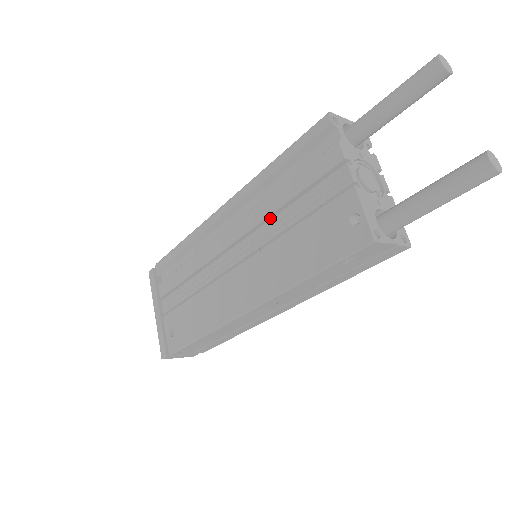
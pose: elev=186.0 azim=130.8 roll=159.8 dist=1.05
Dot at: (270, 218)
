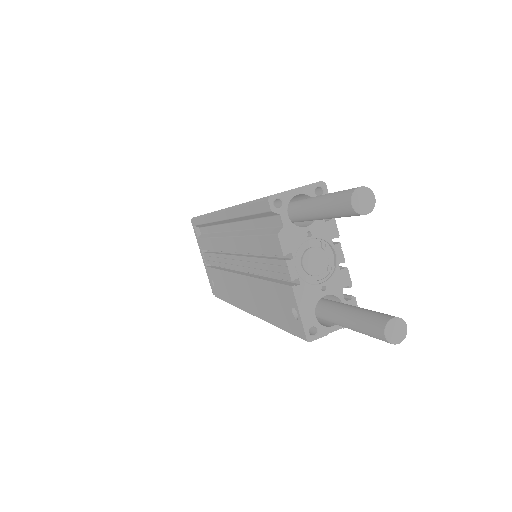
Dot at: occluded
